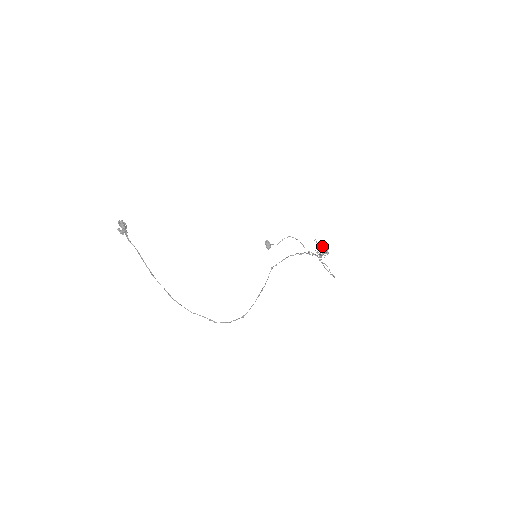
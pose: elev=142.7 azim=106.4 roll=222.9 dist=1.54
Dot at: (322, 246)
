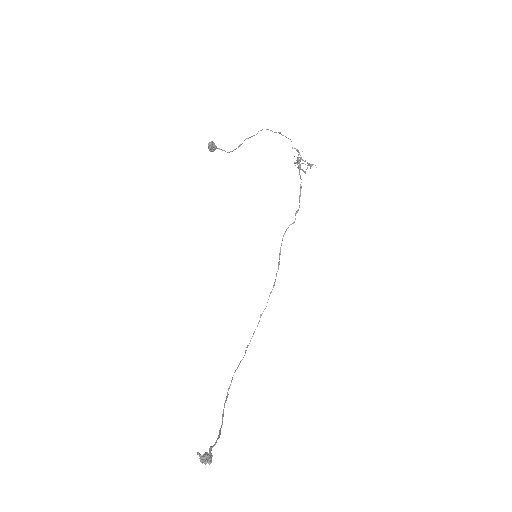
Dot at: (305, 161)
